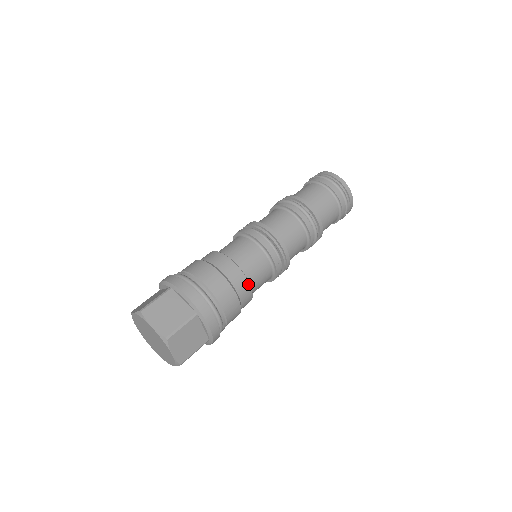
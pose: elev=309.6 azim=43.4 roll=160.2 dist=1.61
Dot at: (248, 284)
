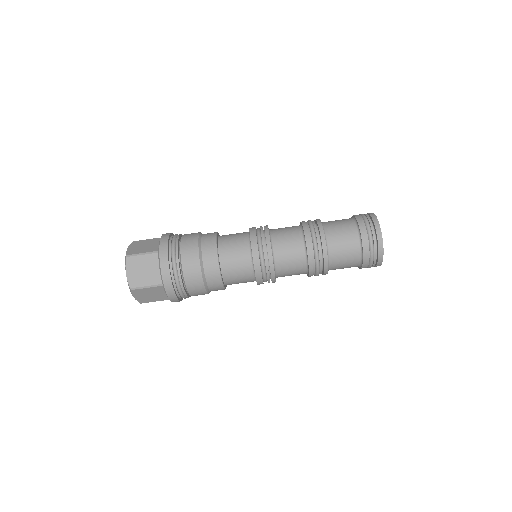
Dot at: occluded
